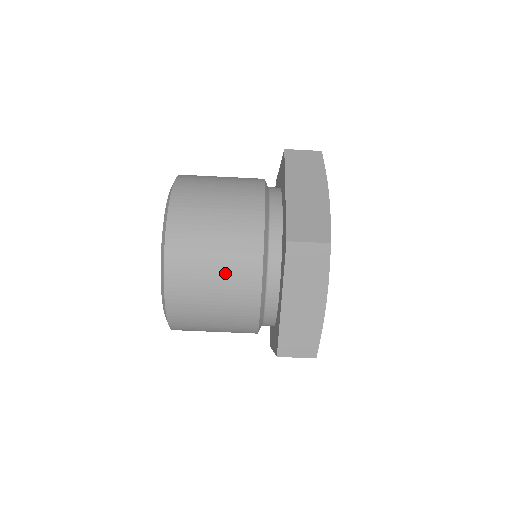
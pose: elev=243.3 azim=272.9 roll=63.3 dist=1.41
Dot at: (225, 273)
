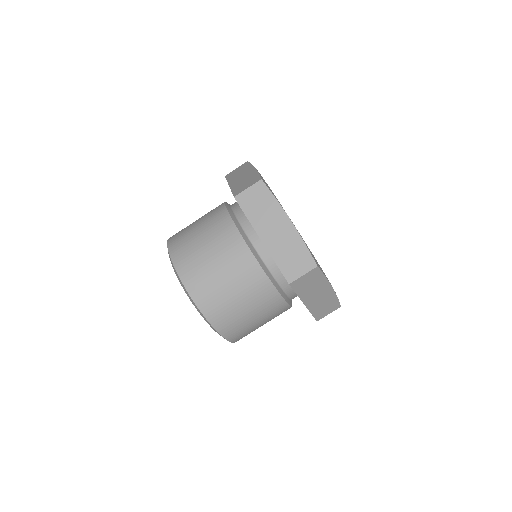
Dot at: (257, 309)
